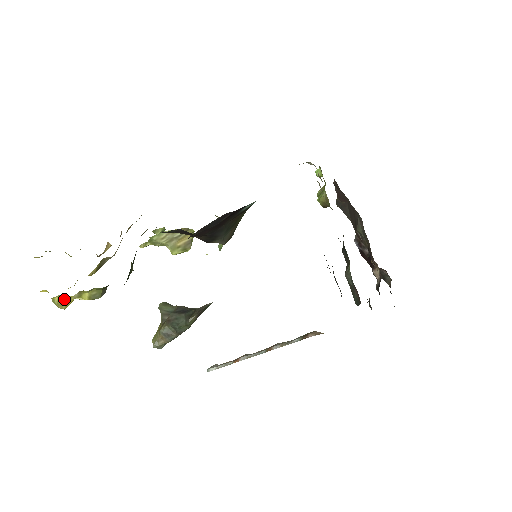
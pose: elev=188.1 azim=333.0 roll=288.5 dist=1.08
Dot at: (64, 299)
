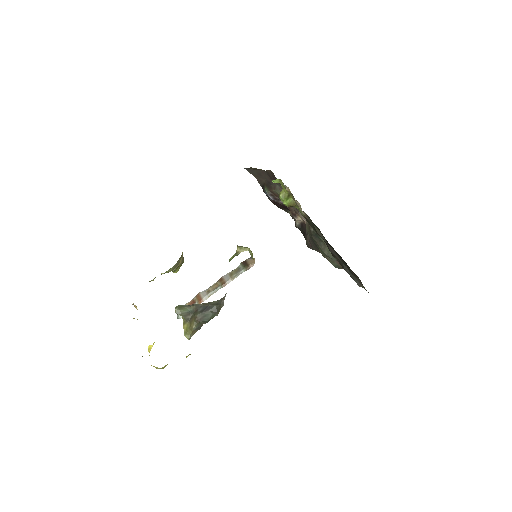
Dot at: occluded
